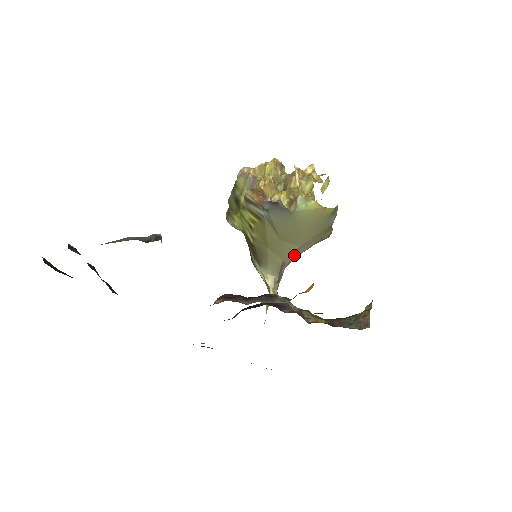
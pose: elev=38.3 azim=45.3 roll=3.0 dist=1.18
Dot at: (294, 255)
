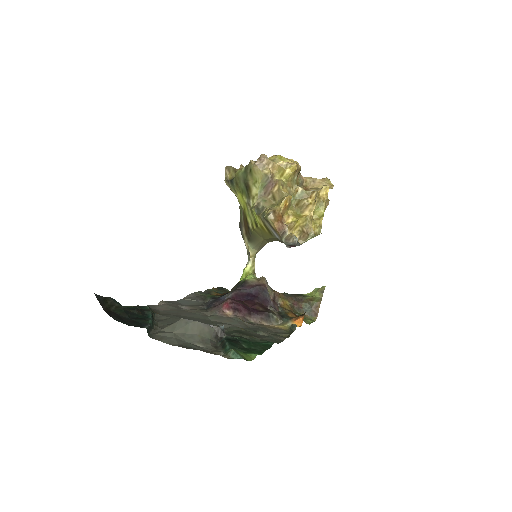
Dot at: occluded
